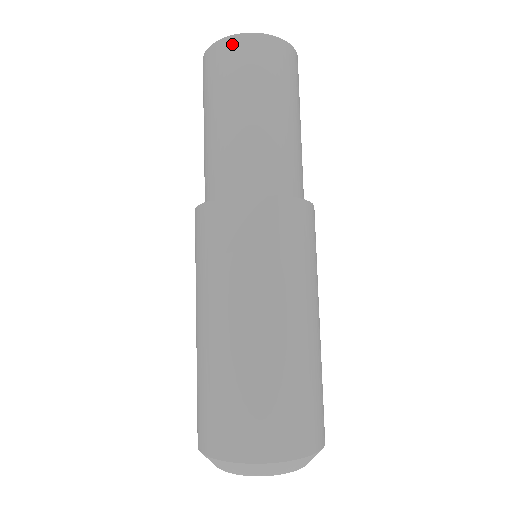
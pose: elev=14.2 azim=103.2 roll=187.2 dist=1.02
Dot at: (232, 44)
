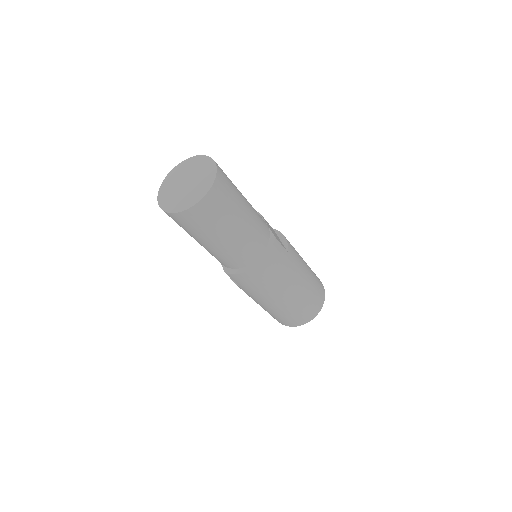
Dot at: occluded
